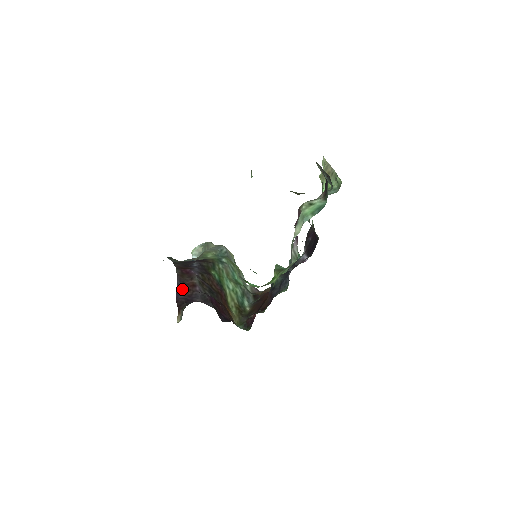
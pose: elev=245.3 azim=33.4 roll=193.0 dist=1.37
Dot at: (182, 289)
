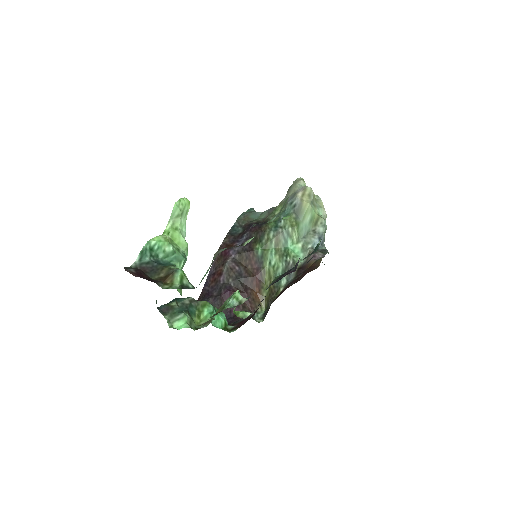
Dot at: (210, 278)
